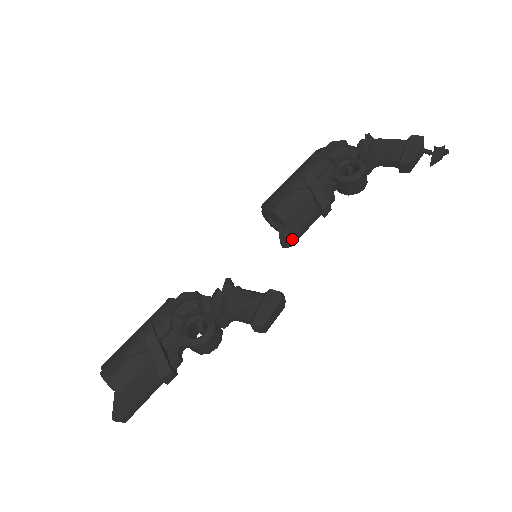
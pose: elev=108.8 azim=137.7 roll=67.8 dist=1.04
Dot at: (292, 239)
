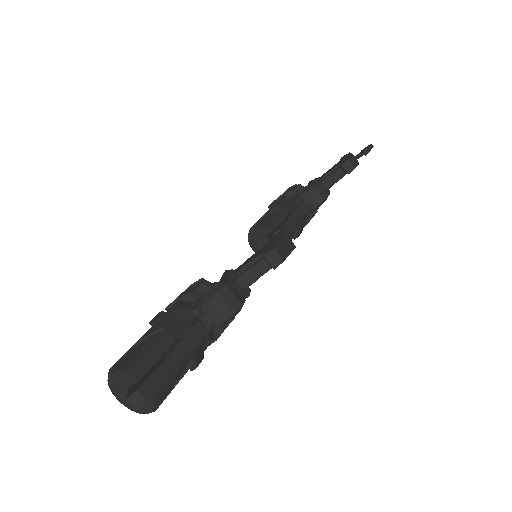
Dot at: (281, 229)
